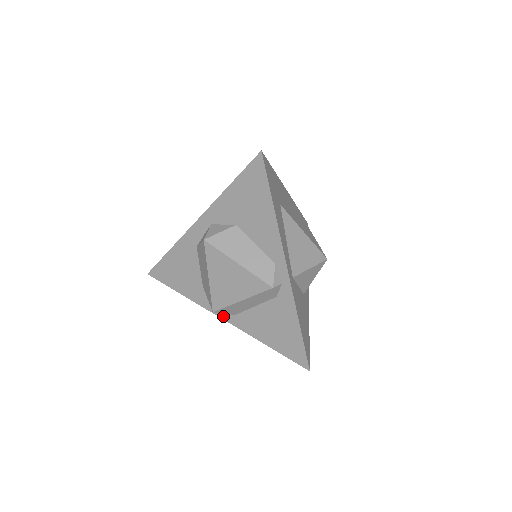
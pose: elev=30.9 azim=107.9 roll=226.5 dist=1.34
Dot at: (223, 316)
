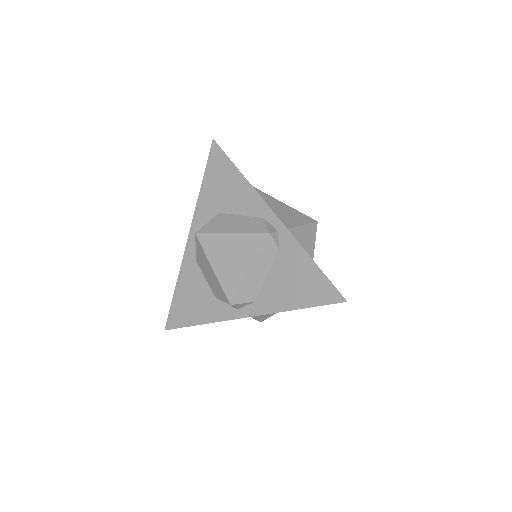
Dot at: (245, 314)
